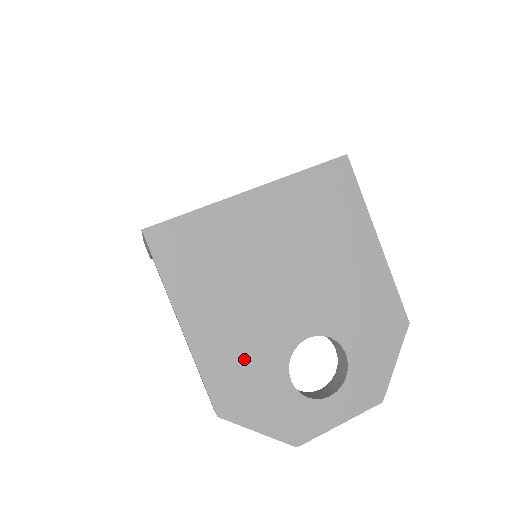
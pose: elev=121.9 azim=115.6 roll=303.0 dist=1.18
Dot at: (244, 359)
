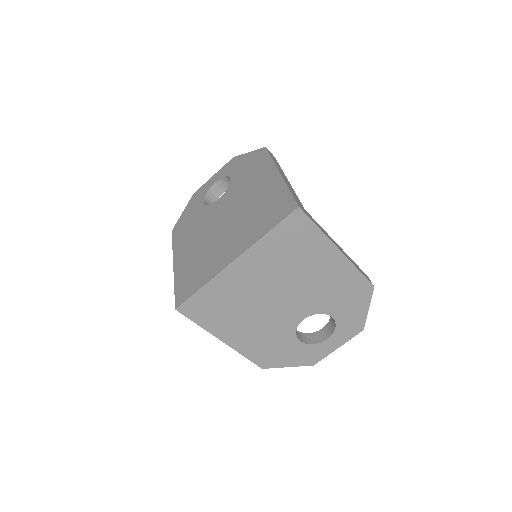
Dot at: (267, 342)
